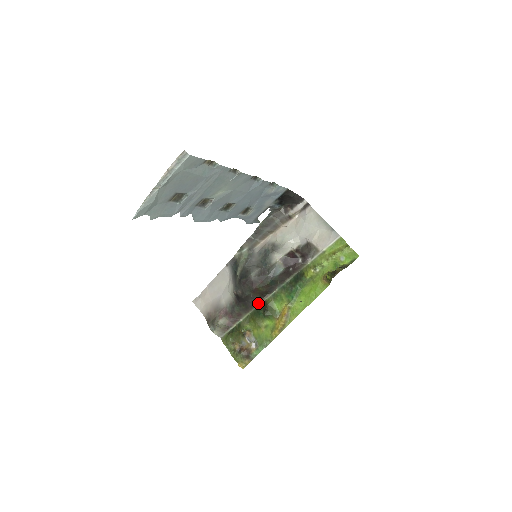
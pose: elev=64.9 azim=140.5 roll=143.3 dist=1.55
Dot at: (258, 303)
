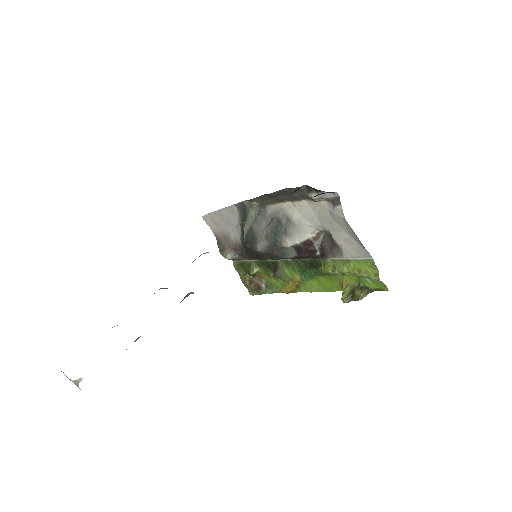
Dot at: (269, 259)
